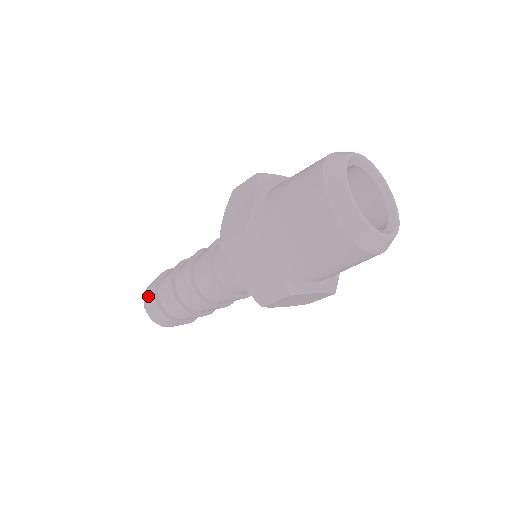
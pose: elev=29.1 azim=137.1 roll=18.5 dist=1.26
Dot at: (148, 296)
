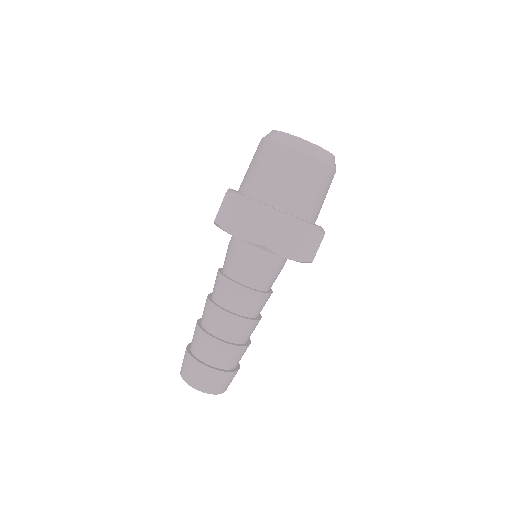
Dot at: (183, 363)
